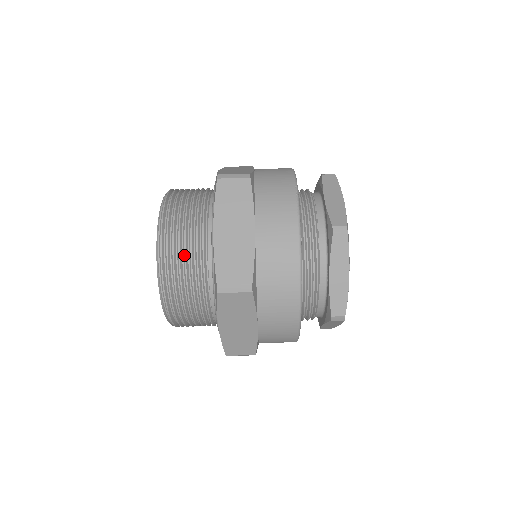
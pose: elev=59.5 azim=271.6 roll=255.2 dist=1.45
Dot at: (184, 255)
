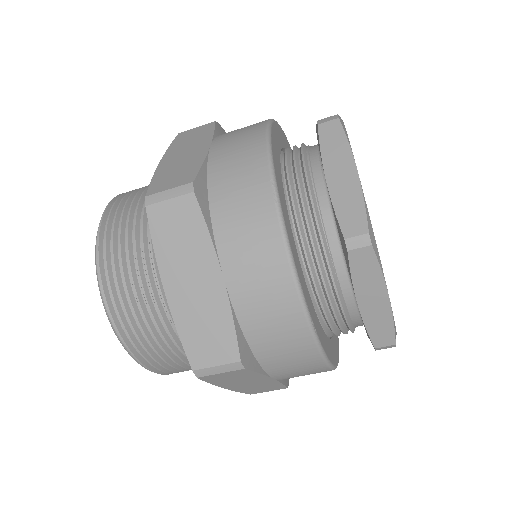
Dot at: (143, 319)
